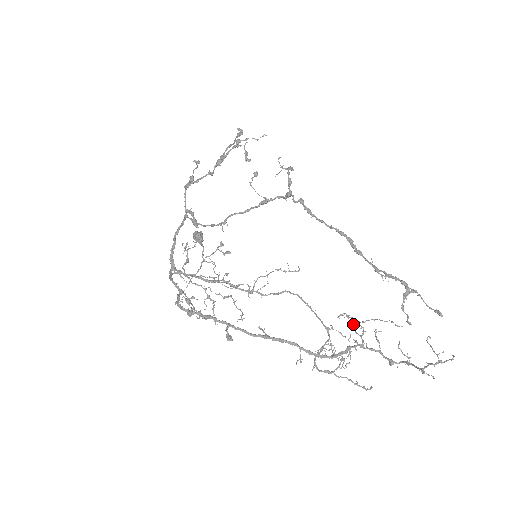
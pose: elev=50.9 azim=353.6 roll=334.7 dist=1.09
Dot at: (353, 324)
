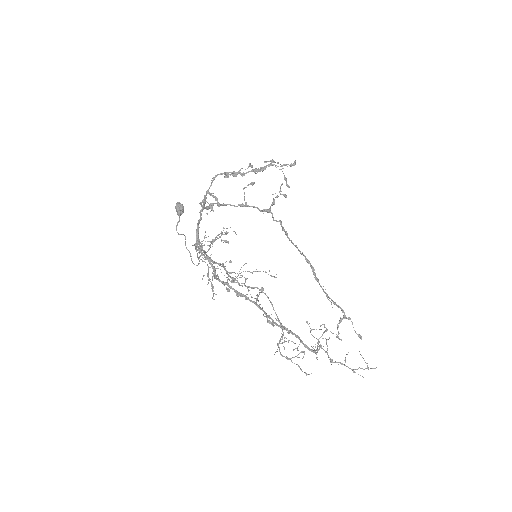
Dot at: (311, 329)
